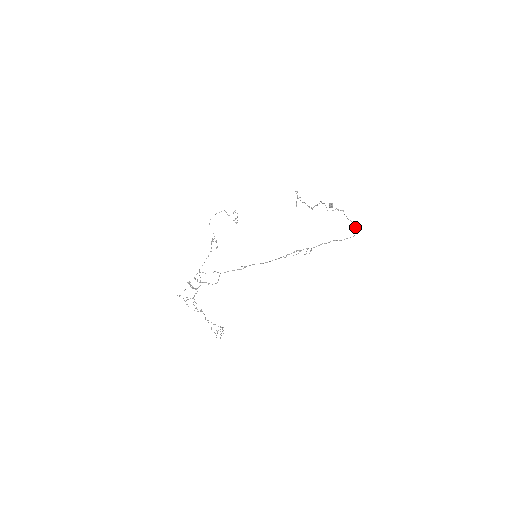
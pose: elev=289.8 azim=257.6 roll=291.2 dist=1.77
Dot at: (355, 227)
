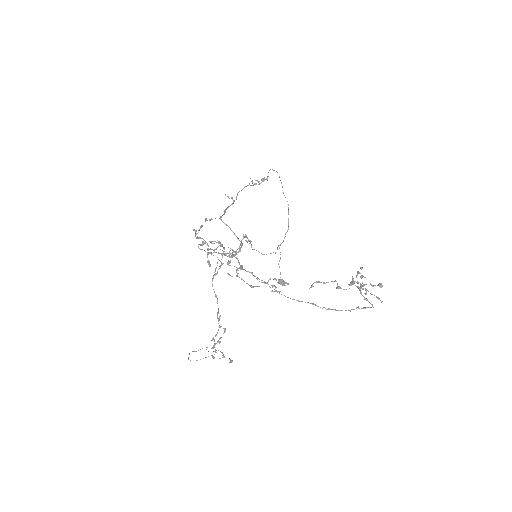
Dot at: (288, 209)
